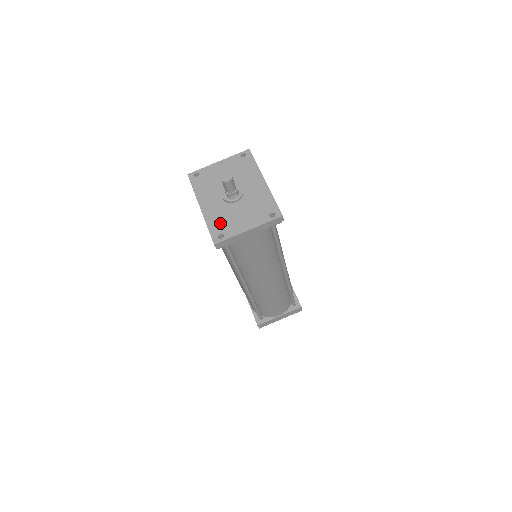
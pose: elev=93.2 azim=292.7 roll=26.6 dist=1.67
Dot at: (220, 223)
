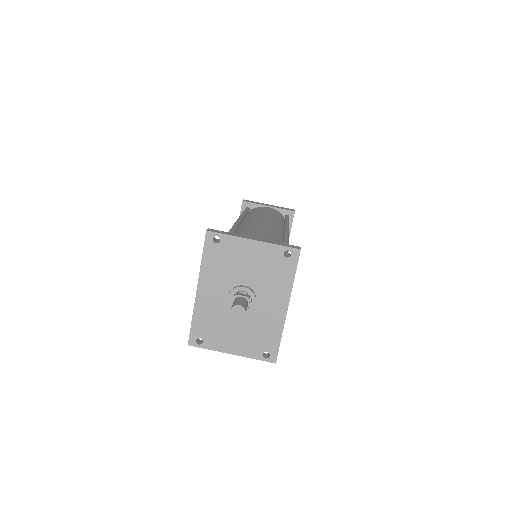
Dot at: (208, 326)
